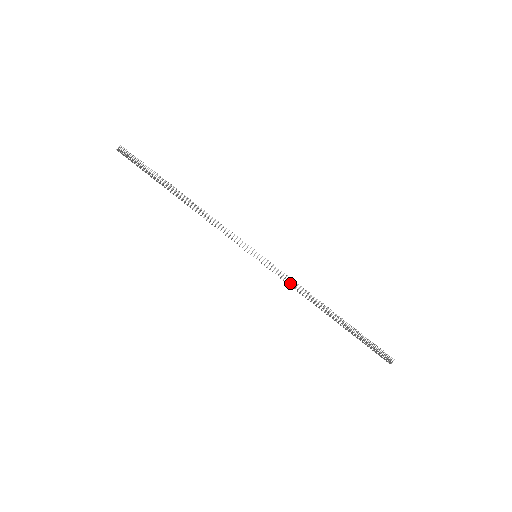
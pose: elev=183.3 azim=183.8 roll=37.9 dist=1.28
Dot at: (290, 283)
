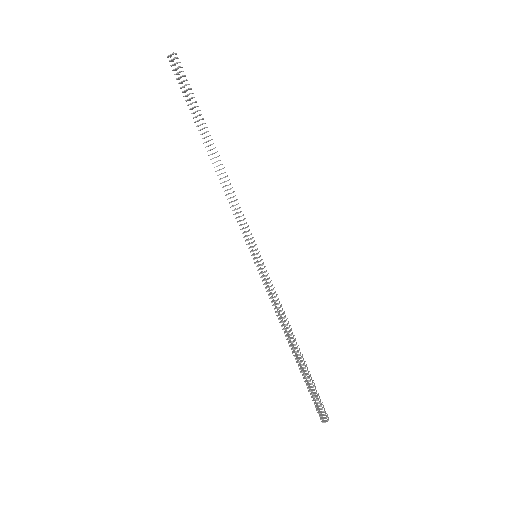
Dot at: occluded
